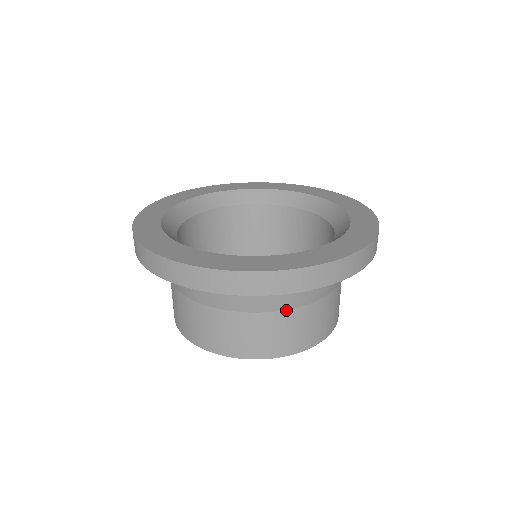
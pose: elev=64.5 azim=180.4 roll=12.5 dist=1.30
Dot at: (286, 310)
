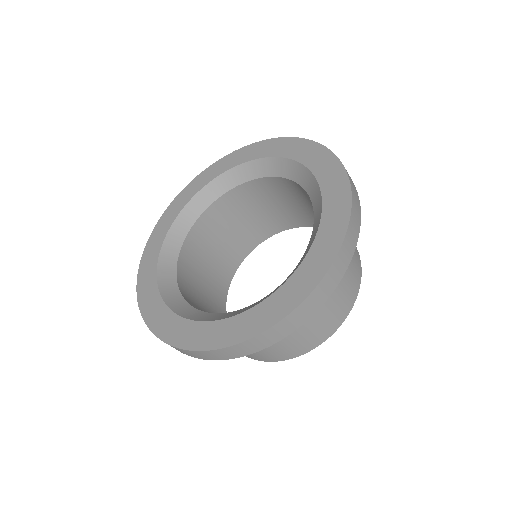
Dot at: occluded
